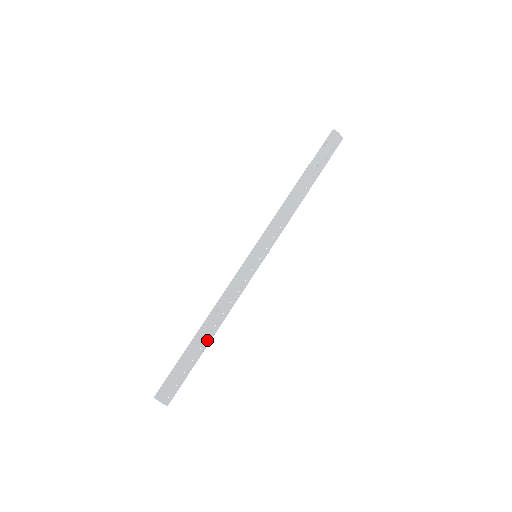
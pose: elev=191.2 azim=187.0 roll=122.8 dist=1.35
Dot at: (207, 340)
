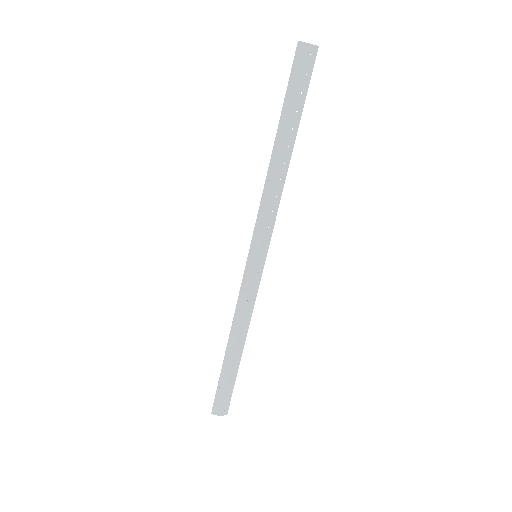
Dot at: (238, 354)
